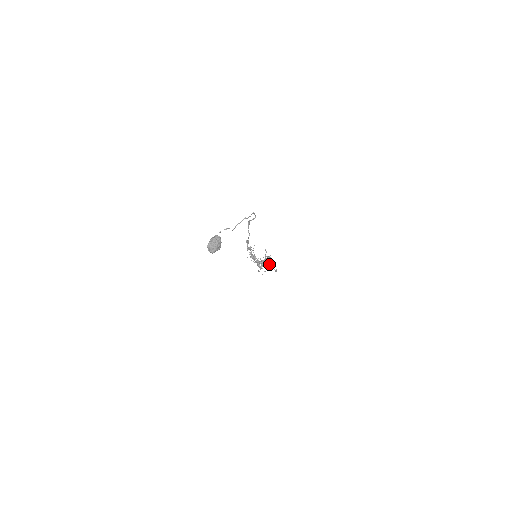
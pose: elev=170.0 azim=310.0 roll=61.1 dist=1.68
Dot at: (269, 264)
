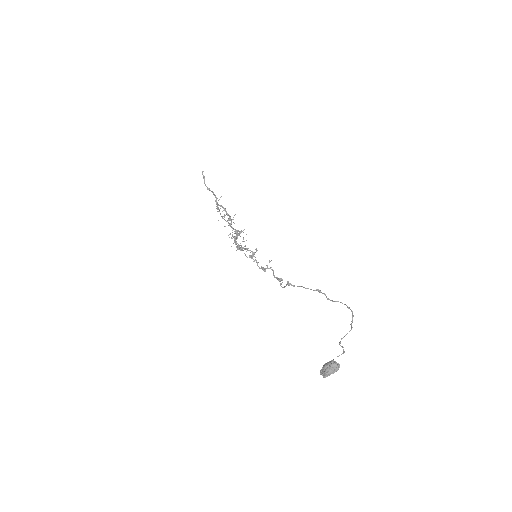
Dot at: (218, 208)
